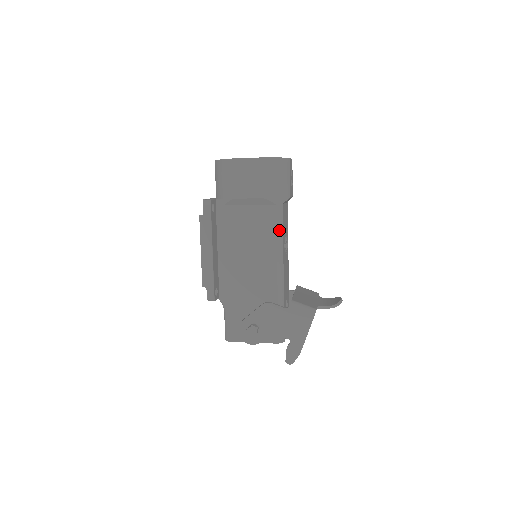
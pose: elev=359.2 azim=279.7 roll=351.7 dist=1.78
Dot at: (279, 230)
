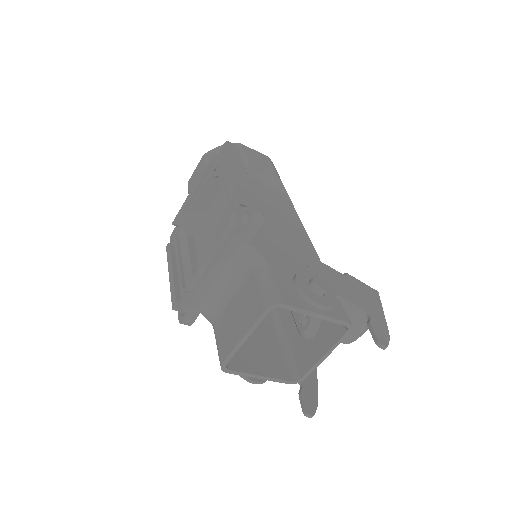
Dot at: occluded
